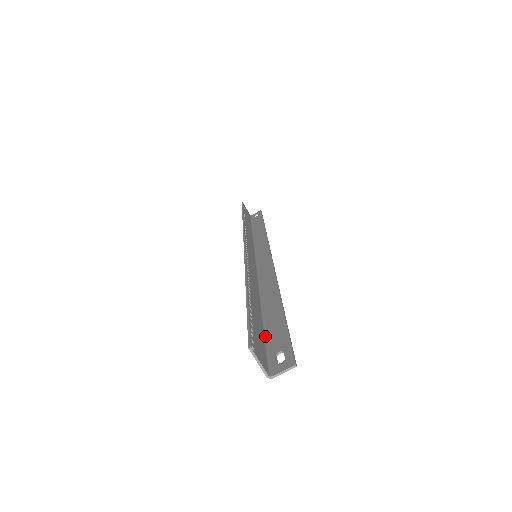
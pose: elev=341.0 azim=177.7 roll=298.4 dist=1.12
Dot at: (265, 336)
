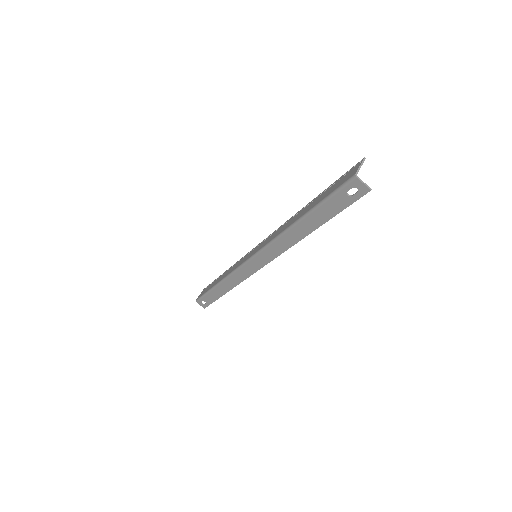
Dot at: (324, 201)
